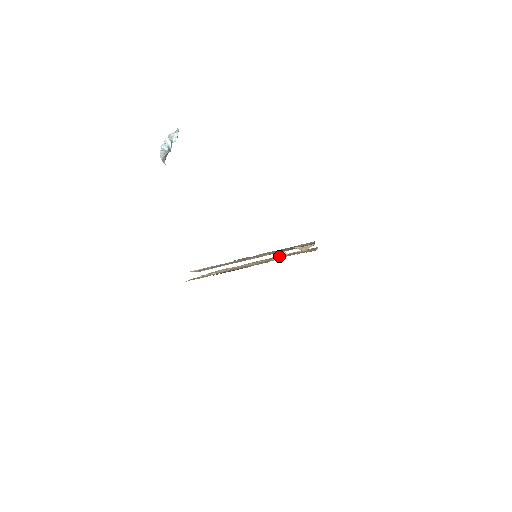
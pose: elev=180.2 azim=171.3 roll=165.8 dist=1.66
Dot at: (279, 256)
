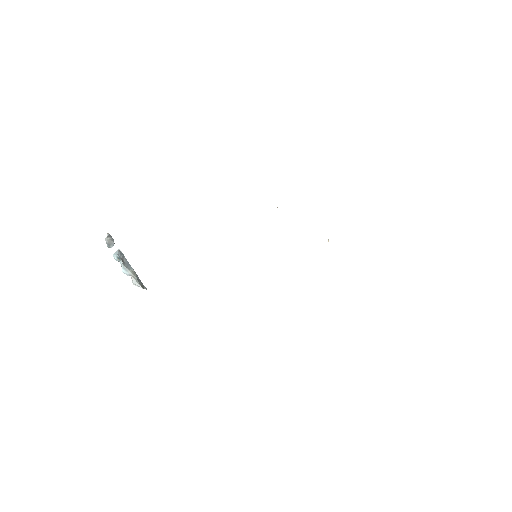
Dot at: occluded
